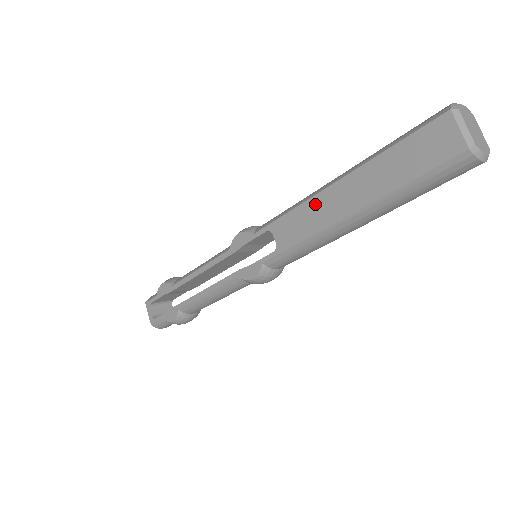
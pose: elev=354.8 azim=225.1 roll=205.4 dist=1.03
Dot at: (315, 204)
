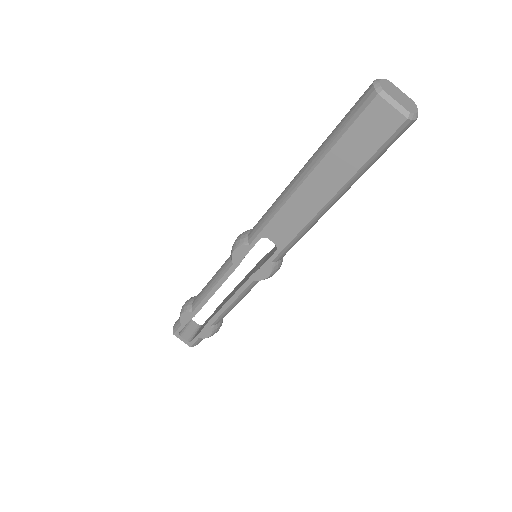
Dot at: (295, 203)
